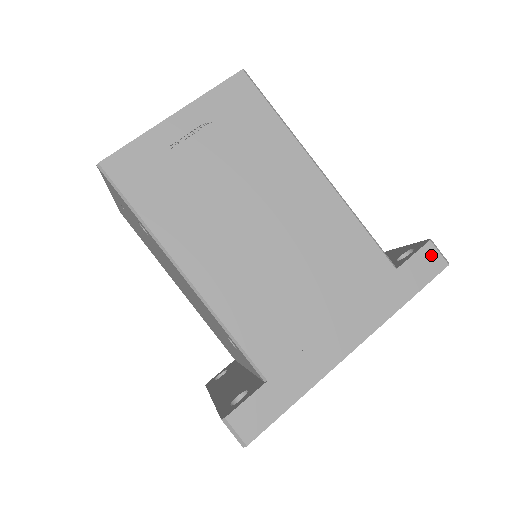
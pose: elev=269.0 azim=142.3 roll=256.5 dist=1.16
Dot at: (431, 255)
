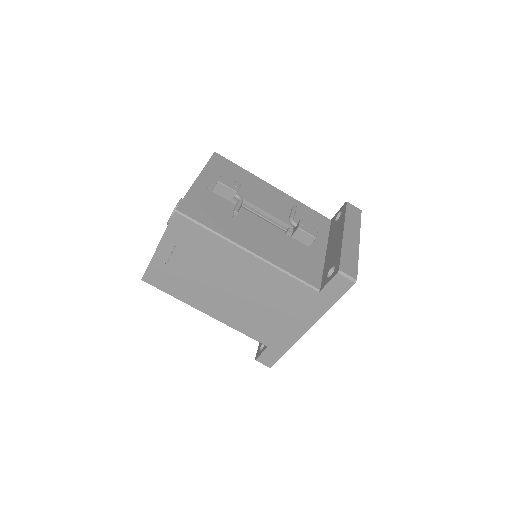
Dot at: (341, 280)
